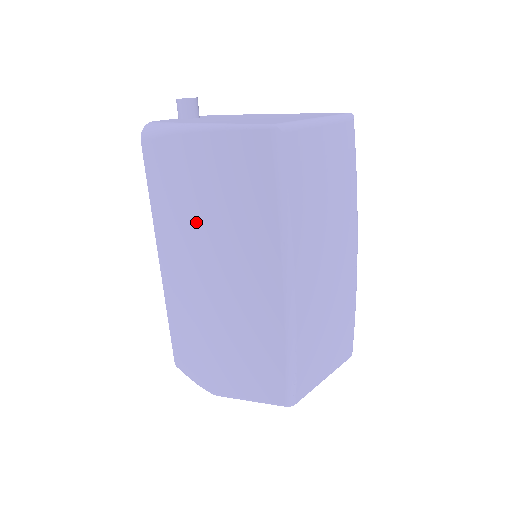
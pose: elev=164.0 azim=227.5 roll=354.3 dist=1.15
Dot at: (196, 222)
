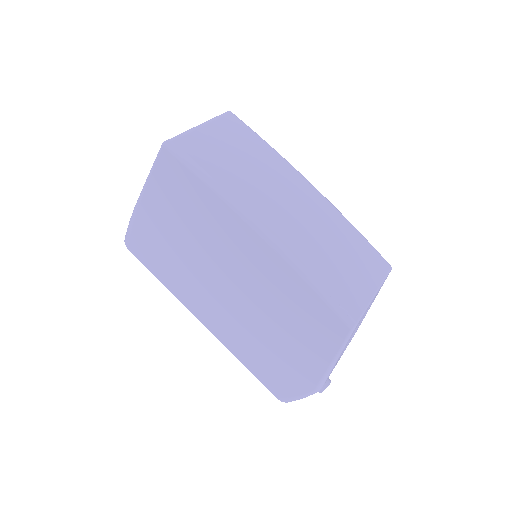
Dot at: (189, 261)
